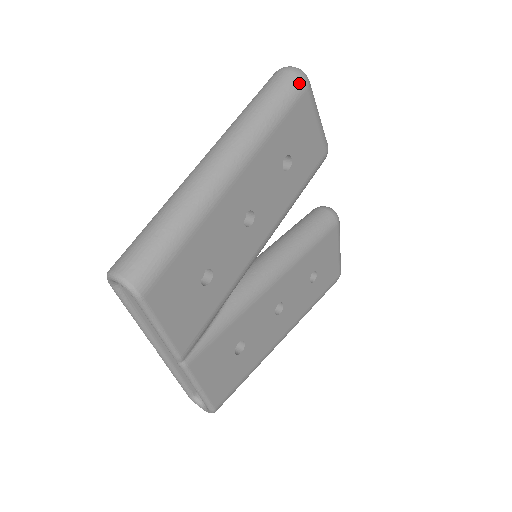
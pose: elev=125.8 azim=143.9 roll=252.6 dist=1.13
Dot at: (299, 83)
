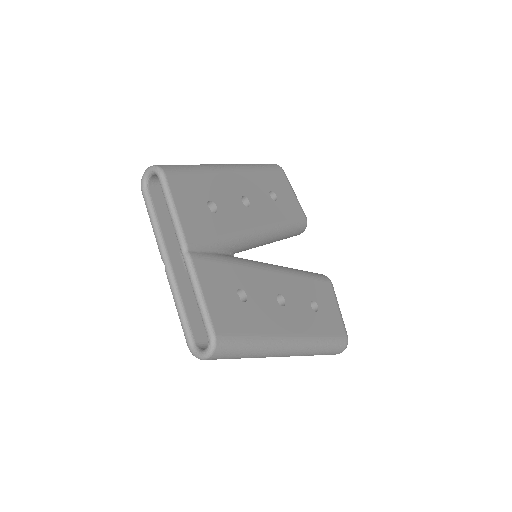
Dot at: (276, 165)
